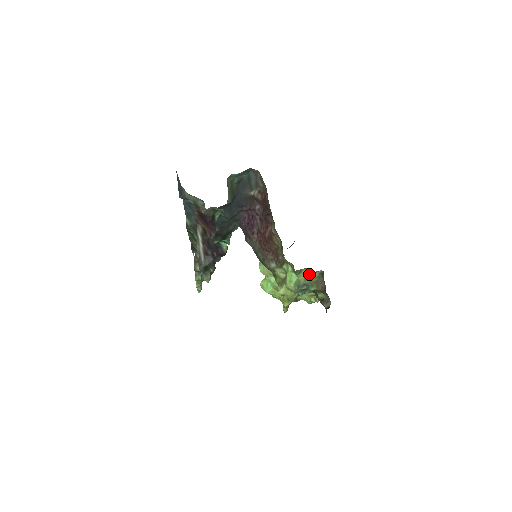
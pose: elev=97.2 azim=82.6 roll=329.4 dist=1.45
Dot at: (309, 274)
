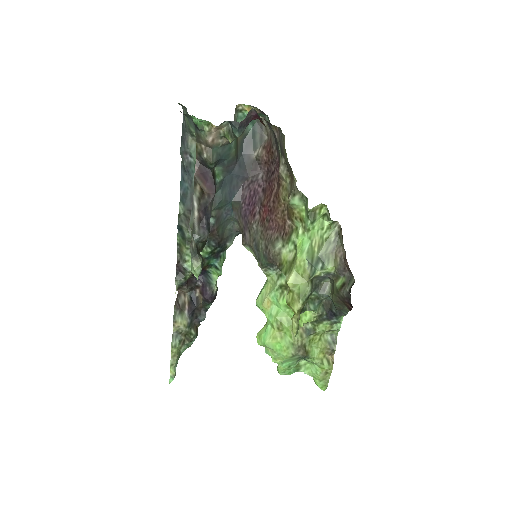
Dot at: (323, 236)
